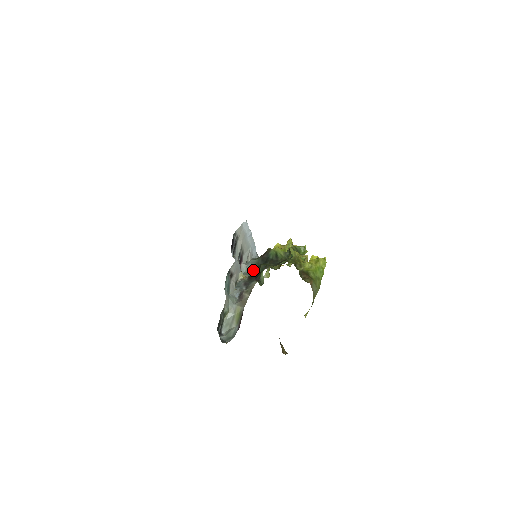
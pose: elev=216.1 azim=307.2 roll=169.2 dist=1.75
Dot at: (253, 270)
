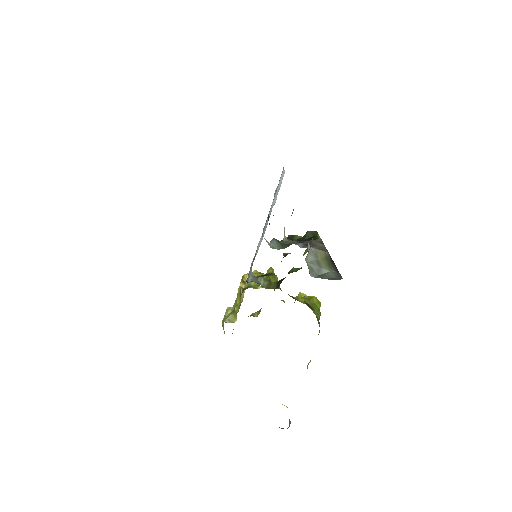
Dot at: (284, 247)
